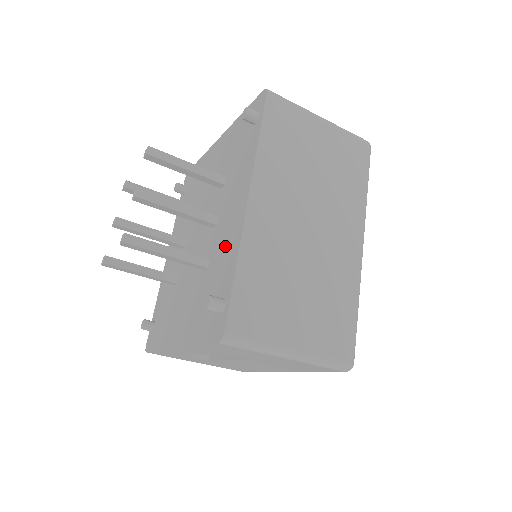
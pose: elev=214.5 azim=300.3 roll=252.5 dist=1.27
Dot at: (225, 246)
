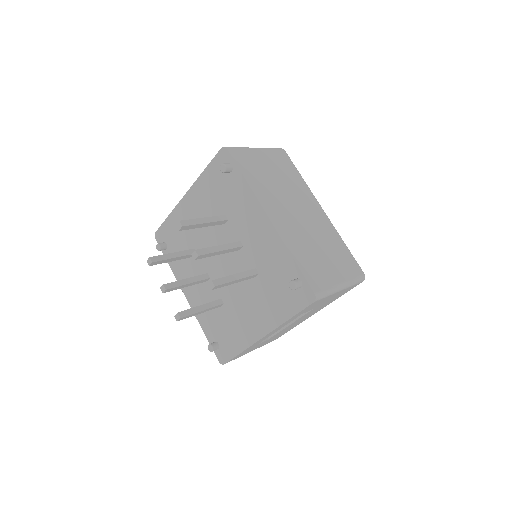
Dot at: (267, 253)
